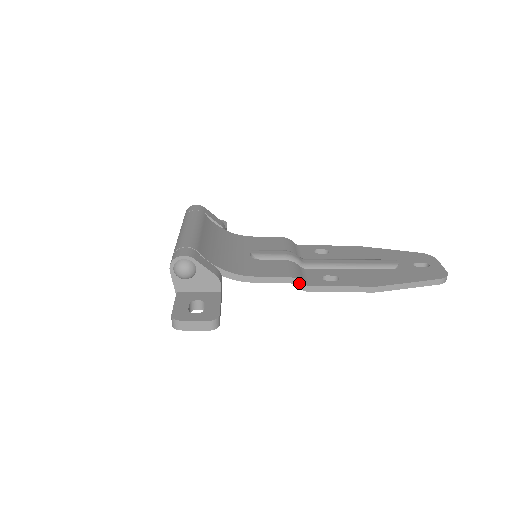
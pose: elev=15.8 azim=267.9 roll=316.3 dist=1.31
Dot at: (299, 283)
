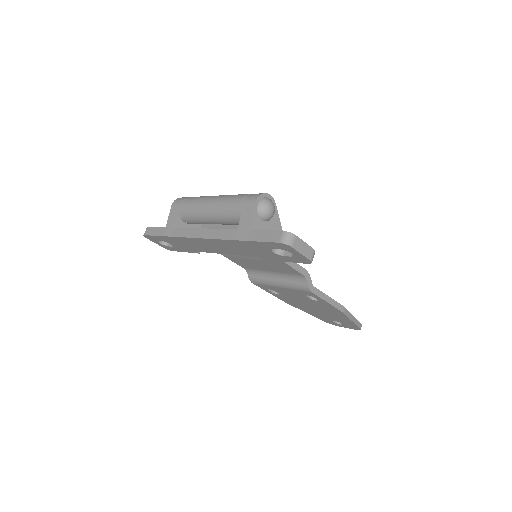
Dot at: (309, 280)
